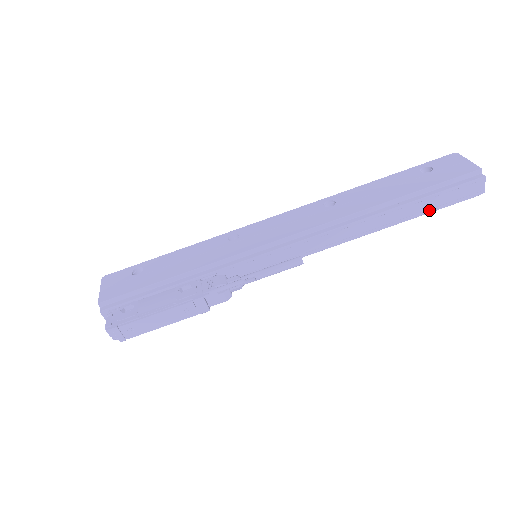
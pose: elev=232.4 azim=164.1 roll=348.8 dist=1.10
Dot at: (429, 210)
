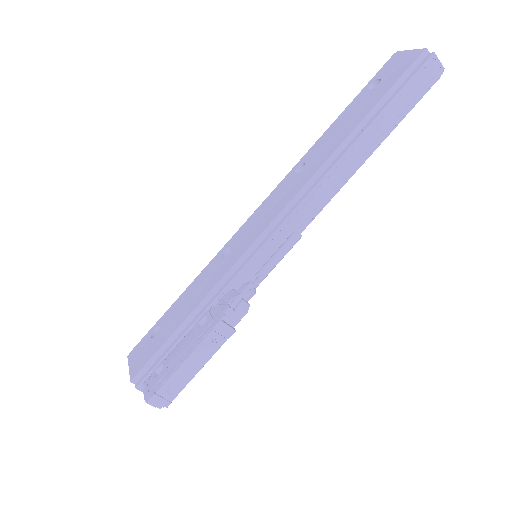
Dot at: (398, 117)
